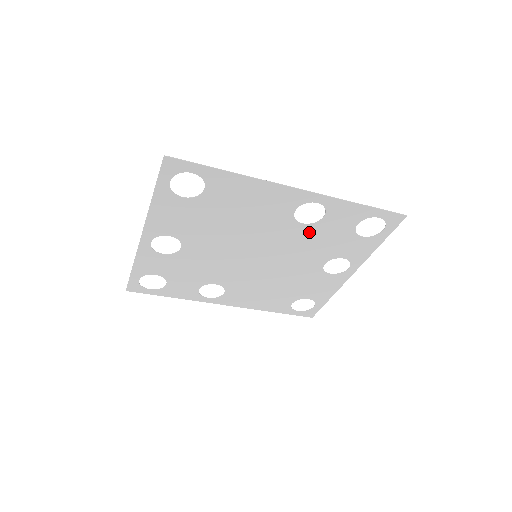
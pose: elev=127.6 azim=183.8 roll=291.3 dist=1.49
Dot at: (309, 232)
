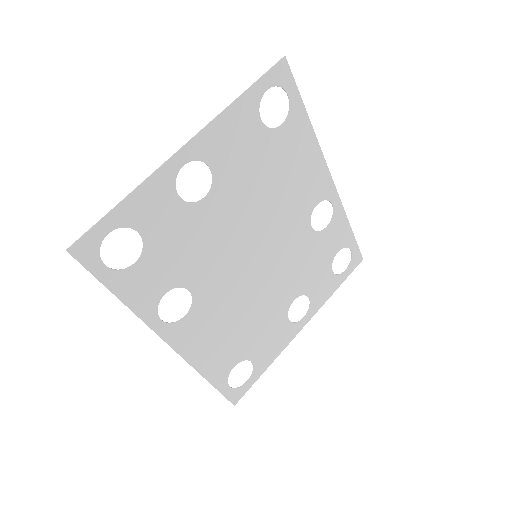
Dot at: (309, 242)
